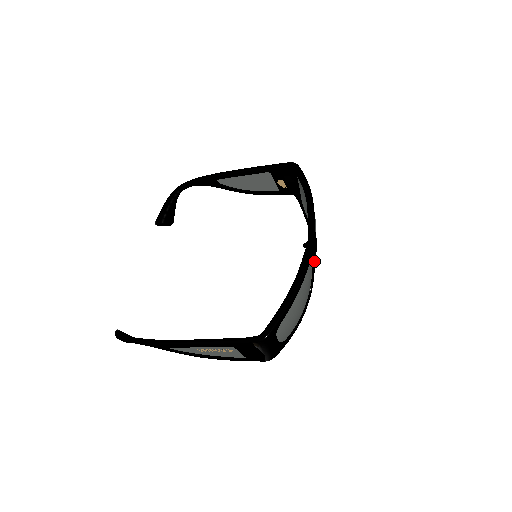
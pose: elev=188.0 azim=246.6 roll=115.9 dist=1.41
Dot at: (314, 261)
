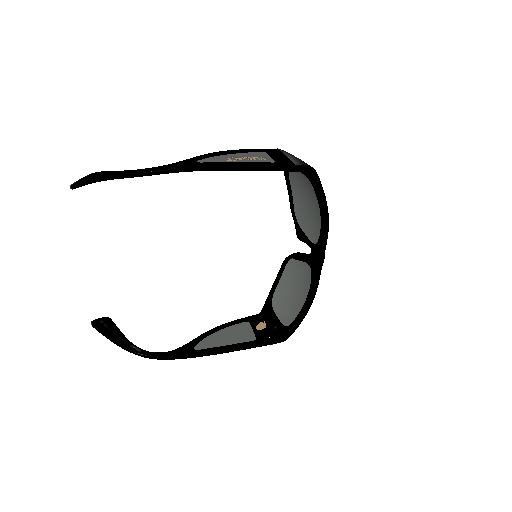
Dot at: occluded
